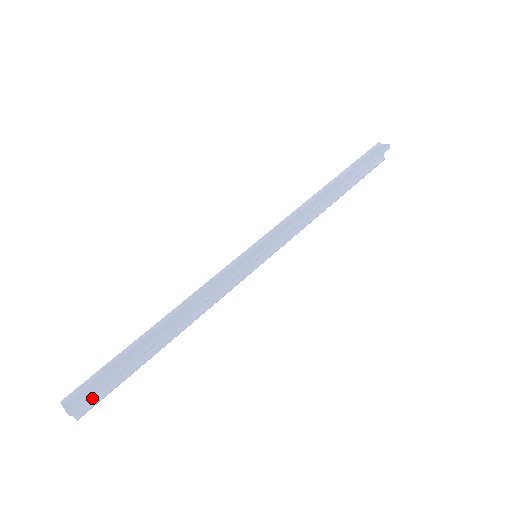
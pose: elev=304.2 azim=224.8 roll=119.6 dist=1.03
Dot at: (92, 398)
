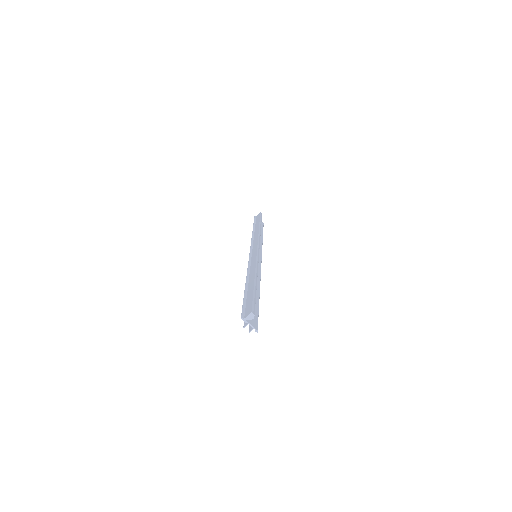
Dot at: occluded
